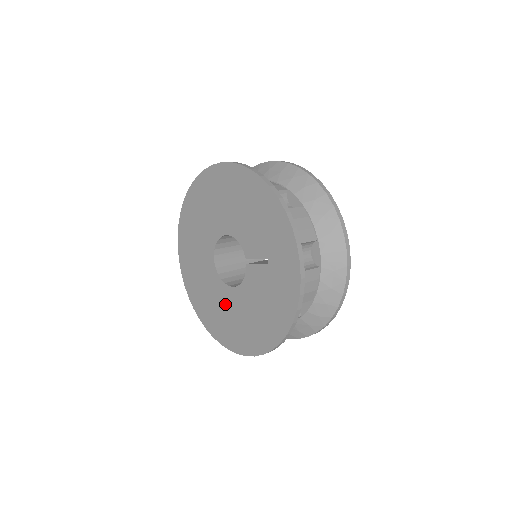
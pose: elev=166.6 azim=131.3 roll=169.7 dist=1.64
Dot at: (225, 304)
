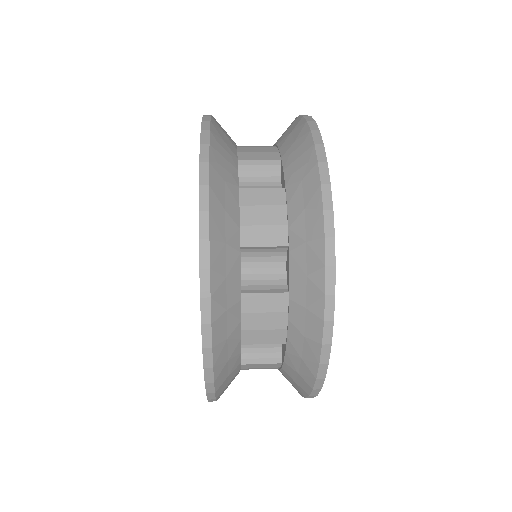
Dot at: occluded
